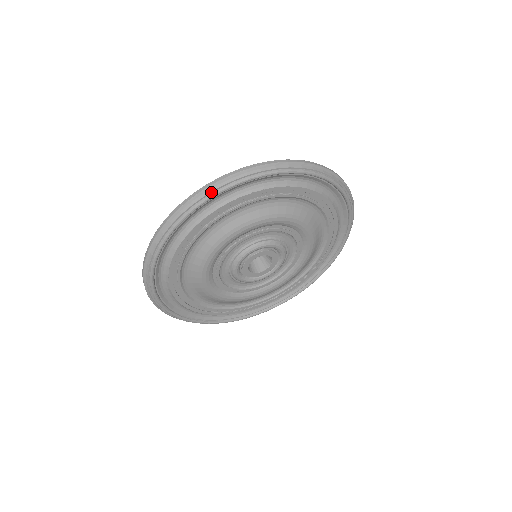
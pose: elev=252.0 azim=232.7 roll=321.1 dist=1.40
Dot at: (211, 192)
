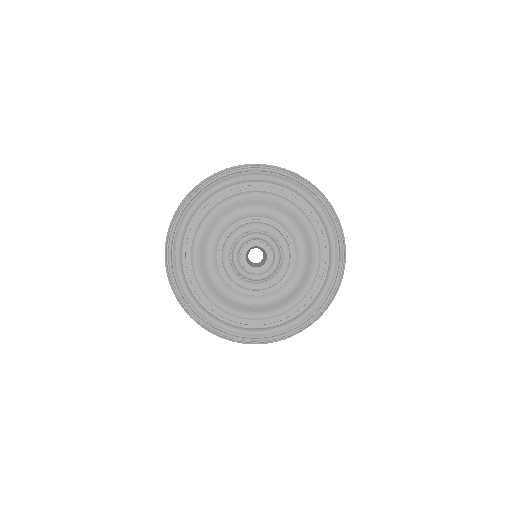
Dot at: (187, 199)
